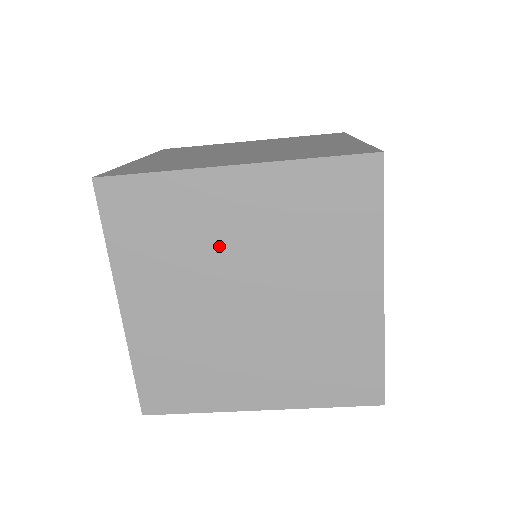
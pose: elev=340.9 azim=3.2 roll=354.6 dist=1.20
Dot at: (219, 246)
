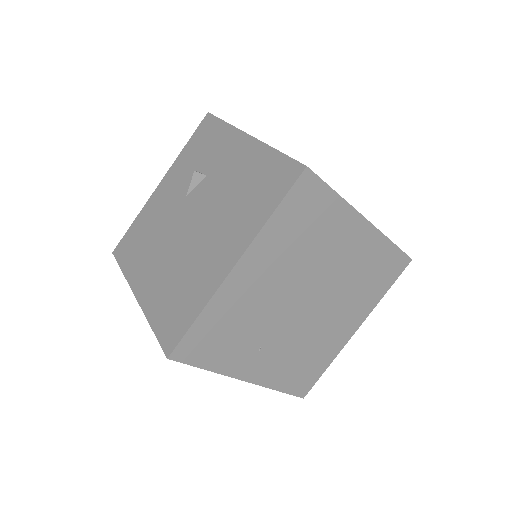
Dot at: (322, 261)
